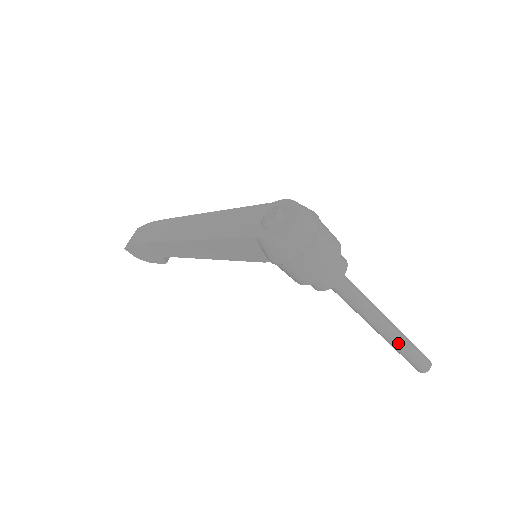
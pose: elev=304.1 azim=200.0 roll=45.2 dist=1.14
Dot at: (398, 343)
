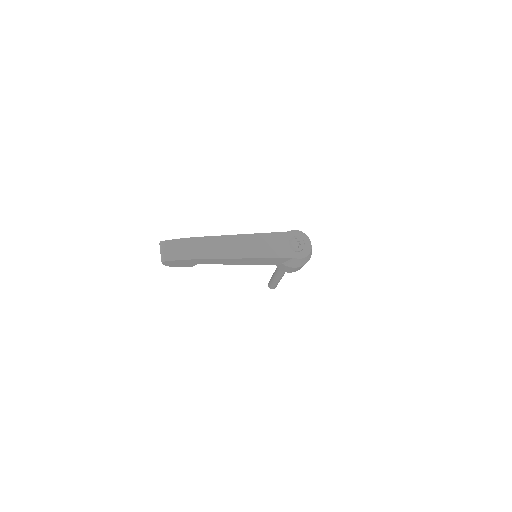
Dot at: occluded
